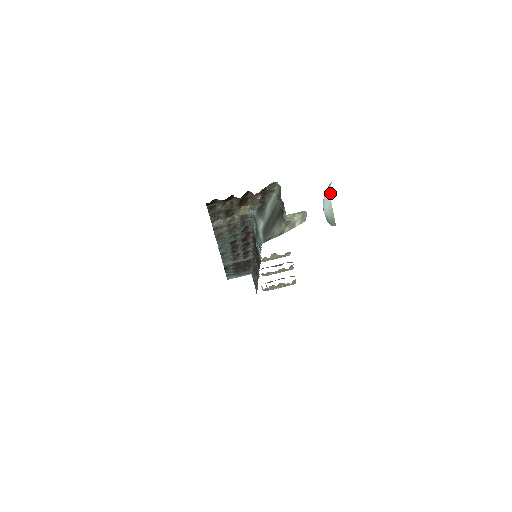
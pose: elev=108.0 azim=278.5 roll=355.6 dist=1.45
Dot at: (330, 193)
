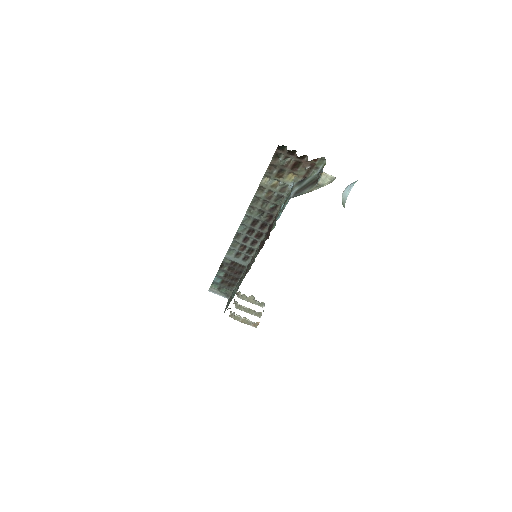
Dot at: occluded
